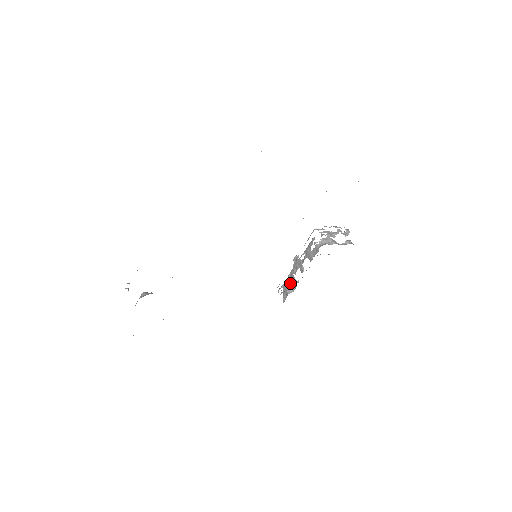
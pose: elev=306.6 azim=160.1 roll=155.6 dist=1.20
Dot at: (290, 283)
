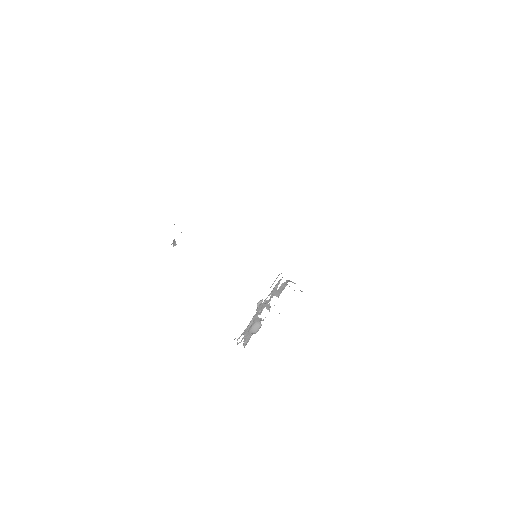
Dot at: (254, 325)
